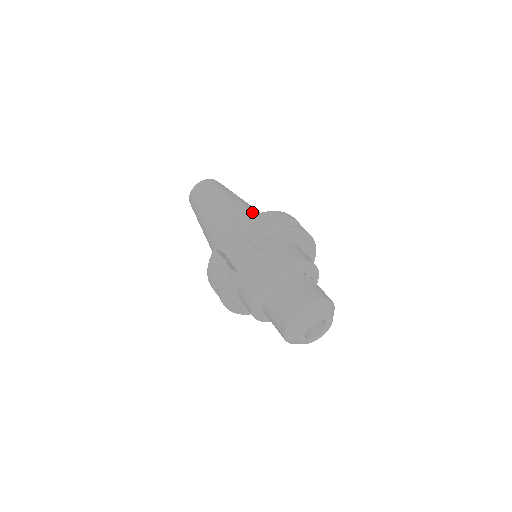
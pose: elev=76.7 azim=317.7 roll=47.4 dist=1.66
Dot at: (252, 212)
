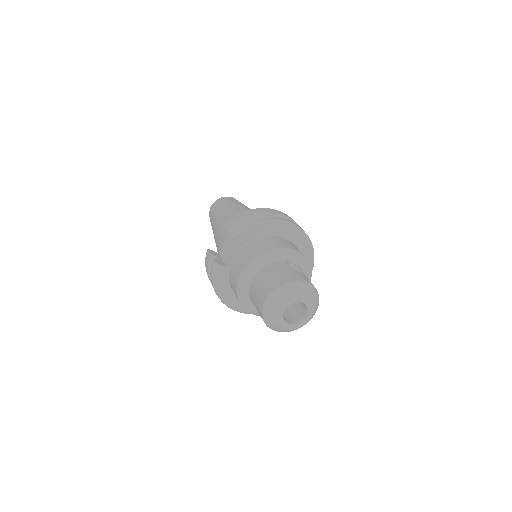
Dot at: occluded
